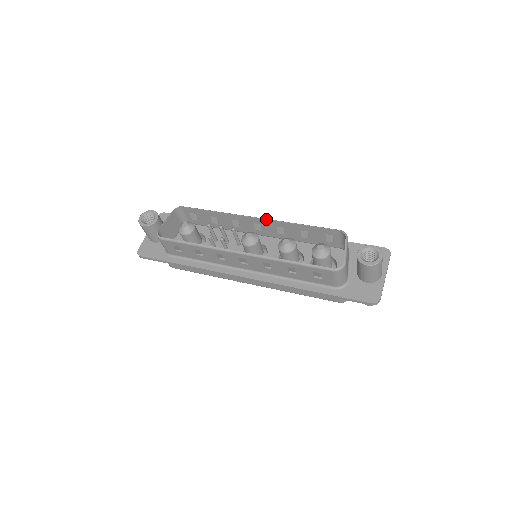
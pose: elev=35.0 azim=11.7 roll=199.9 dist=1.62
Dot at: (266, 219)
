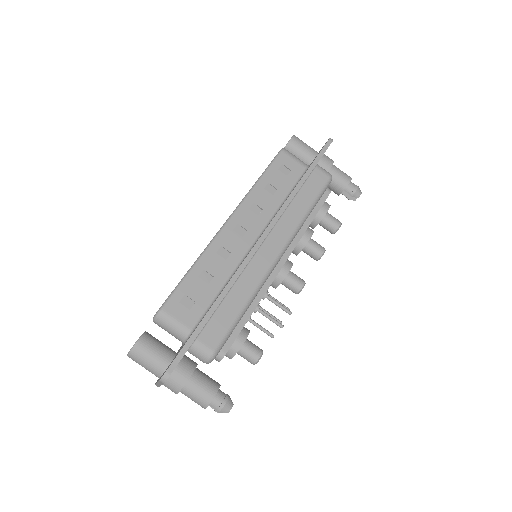
Dot at: occluded
